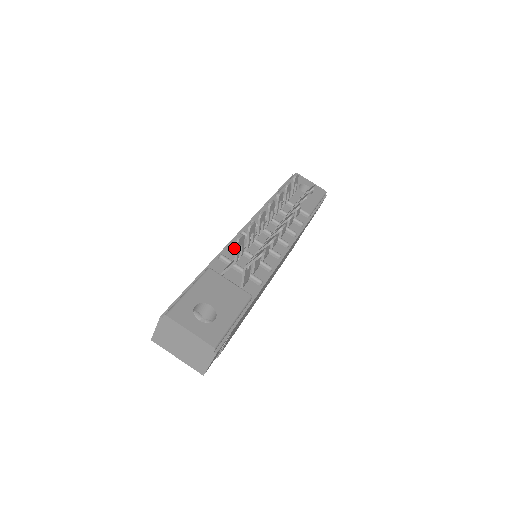
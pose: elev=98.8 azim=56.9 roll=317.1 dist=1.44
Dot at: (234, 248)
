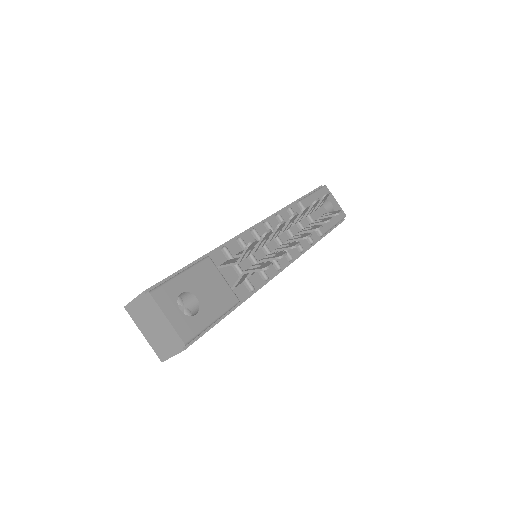
Dot at: (240, 243)
